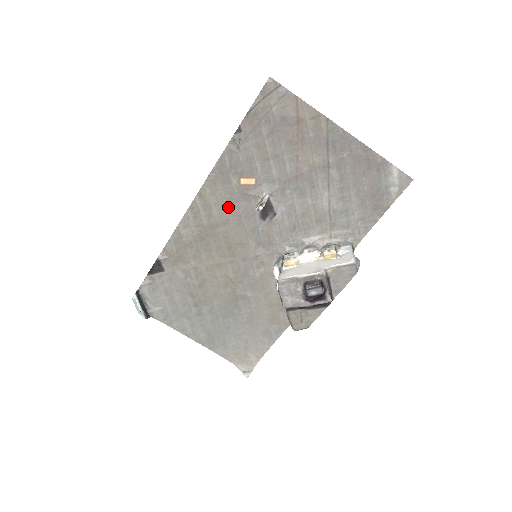
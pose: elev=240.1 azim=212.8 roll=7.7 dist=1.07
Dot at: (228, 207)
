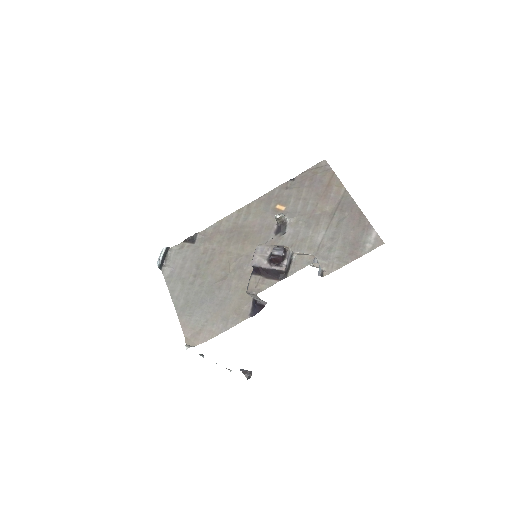
Dot at: (260, 218)
